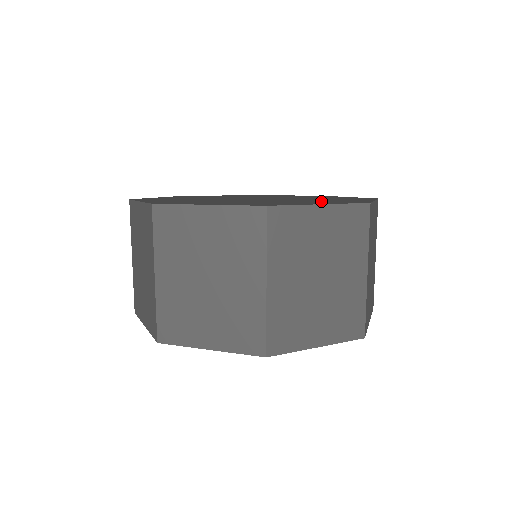
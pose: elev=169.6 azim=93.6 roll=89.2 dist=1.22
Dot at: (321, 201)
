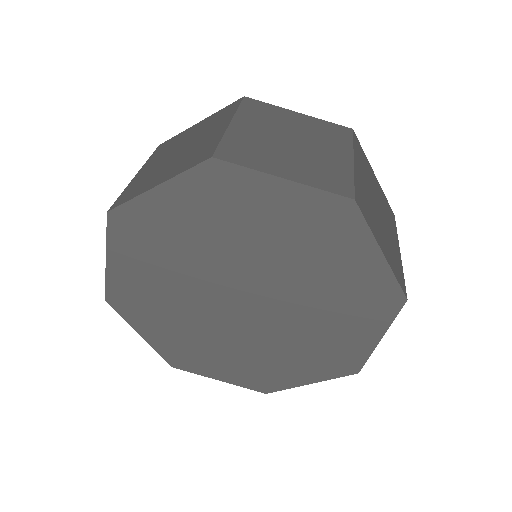
Dot at: occluded
